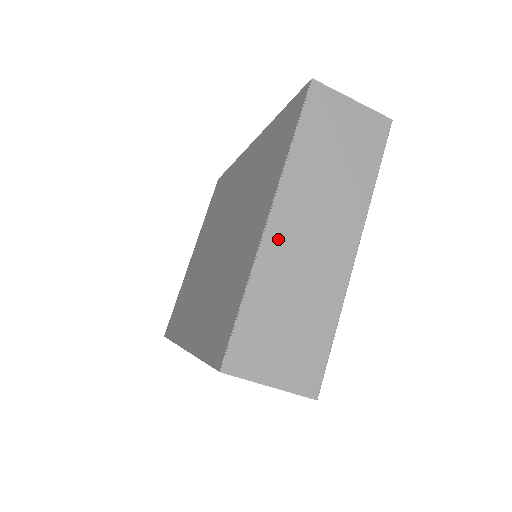
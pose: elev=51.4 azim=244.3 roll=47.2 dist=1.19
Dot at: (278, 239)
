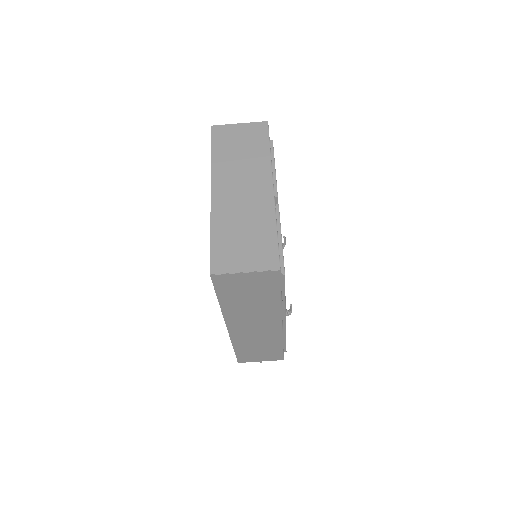
Dot at: (221, 200)
